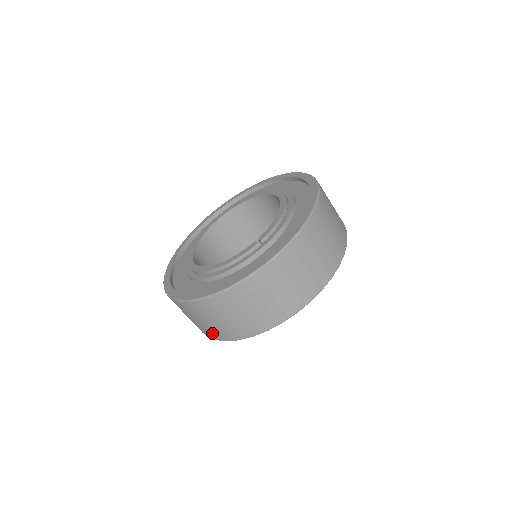
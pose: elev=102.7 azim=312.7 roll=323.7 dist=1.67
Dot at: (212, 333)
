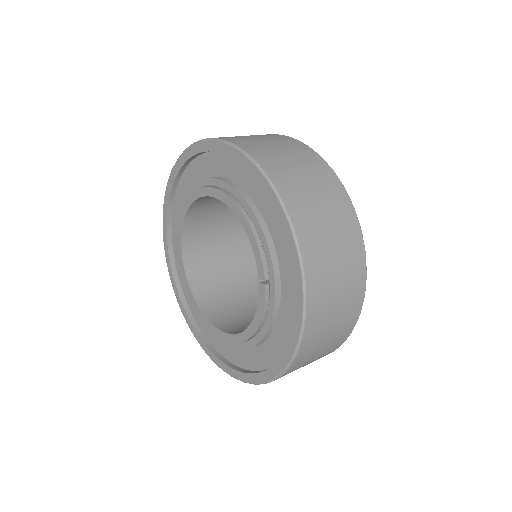
Dot at: occluded
